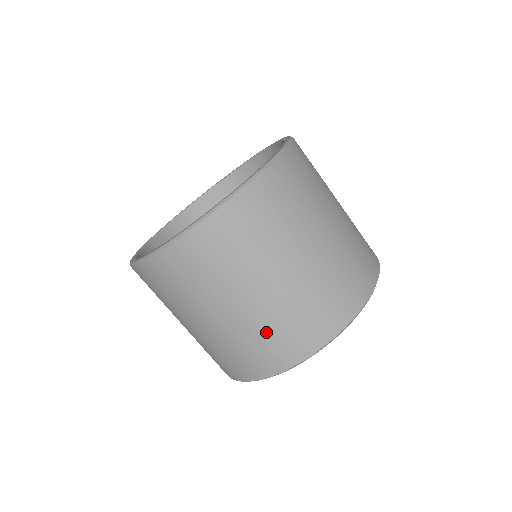
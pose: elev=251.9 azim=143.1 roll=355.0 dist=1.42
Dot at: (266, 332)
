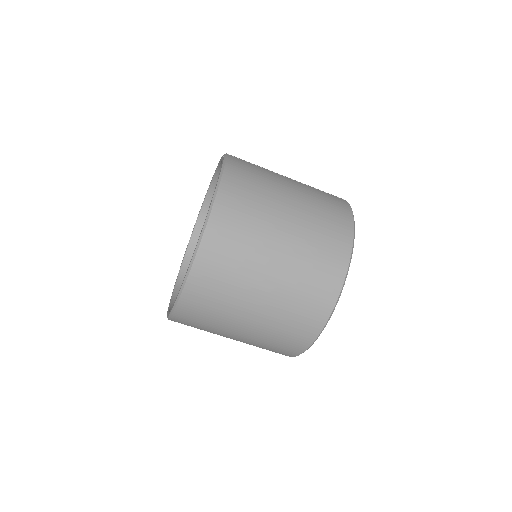
Dot at: (286, 317)
